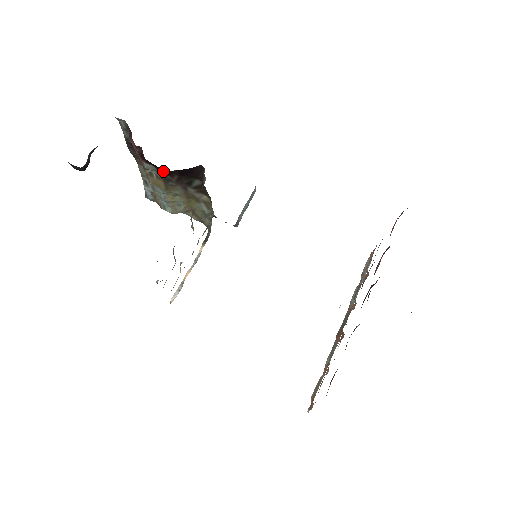
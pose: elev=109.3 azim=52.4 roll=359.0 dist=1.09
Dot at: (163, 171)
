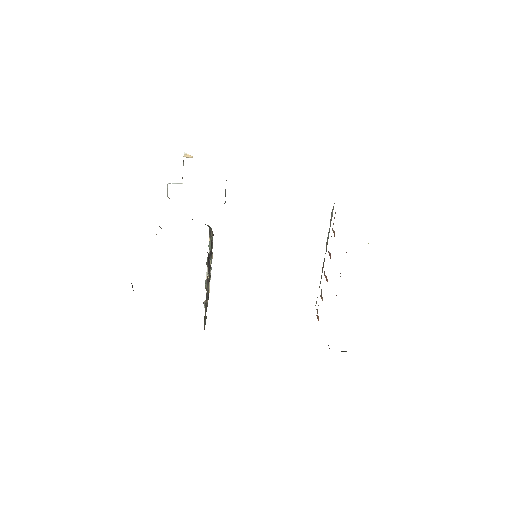
Dot at: occluded
